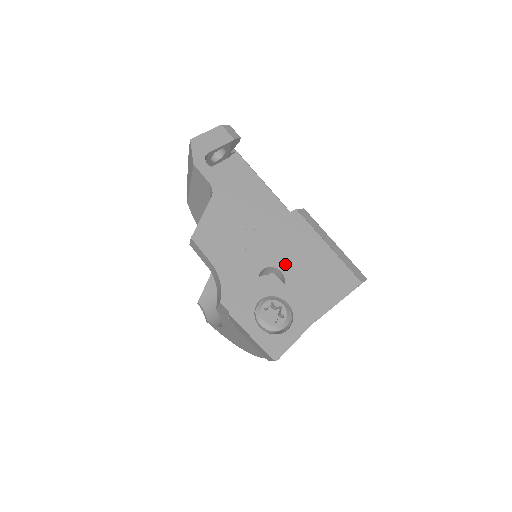
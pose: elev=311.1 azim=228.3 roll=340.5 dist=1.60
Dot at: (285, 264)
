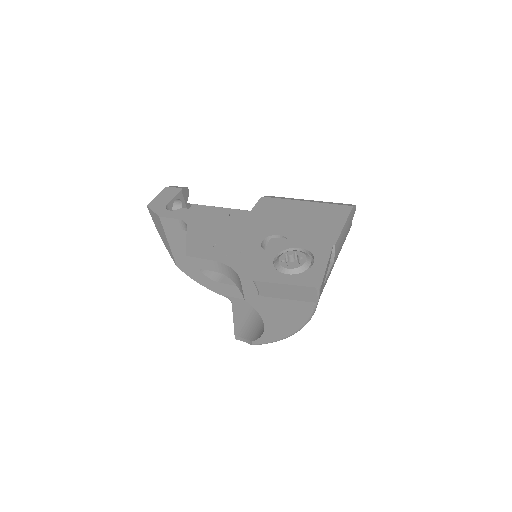
Dot at: (278, 229)
